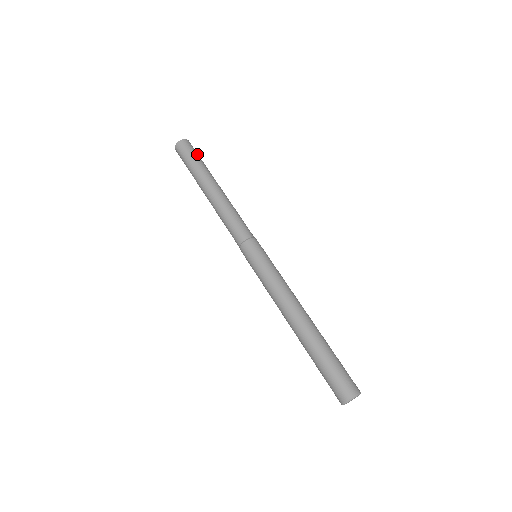
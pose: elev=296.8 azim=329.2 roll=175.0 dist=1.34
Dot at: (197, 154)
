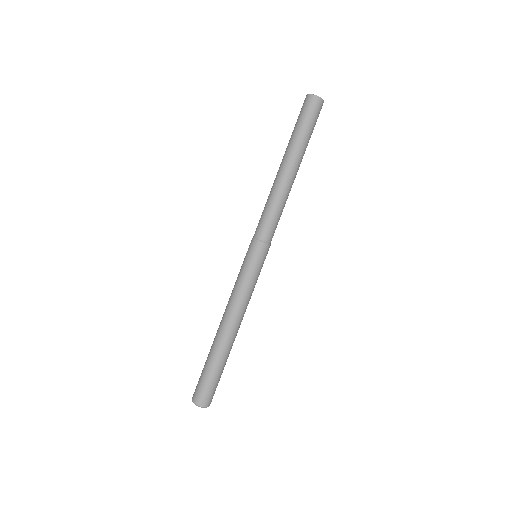
Dot at: (310, 121)
